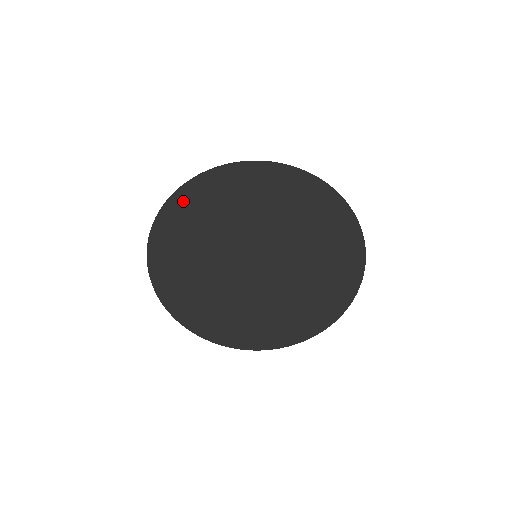
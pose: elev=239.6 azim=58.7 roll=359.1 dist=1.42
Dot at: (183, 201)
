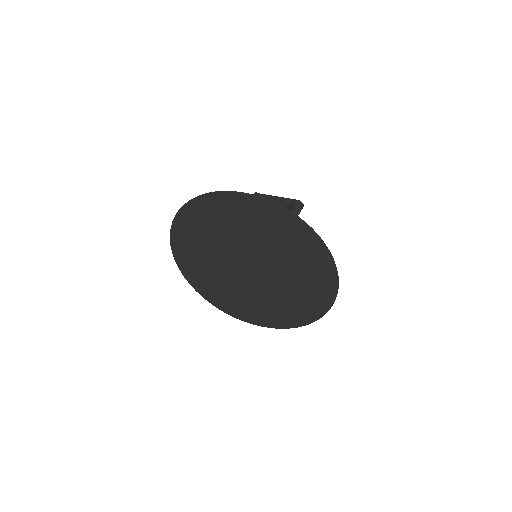
Dot at: (183, 221)
